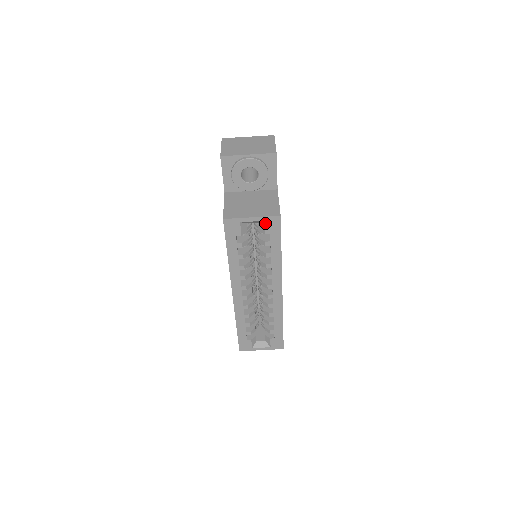
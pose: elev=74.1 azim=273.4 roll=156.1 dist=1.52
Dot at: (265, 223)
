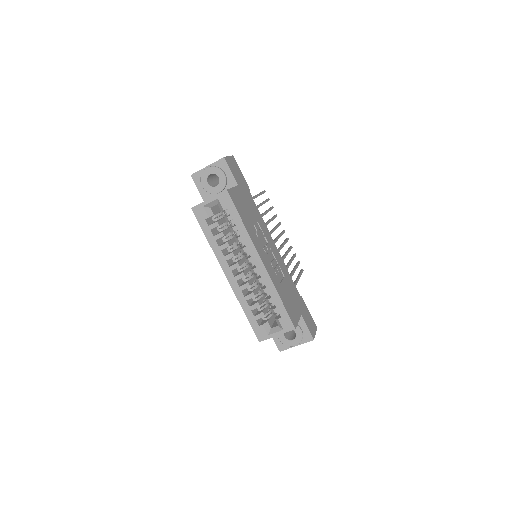
Dot at: (219, 200)
